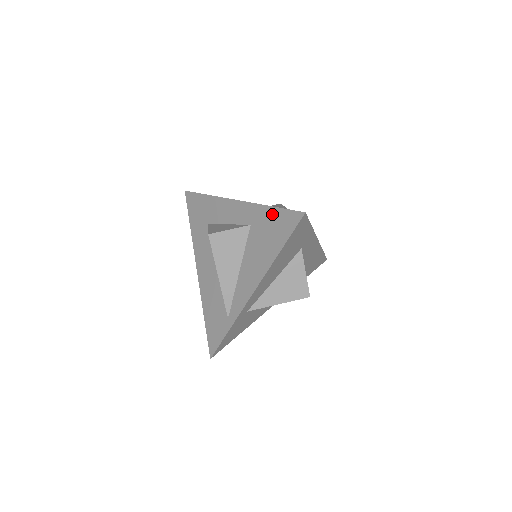
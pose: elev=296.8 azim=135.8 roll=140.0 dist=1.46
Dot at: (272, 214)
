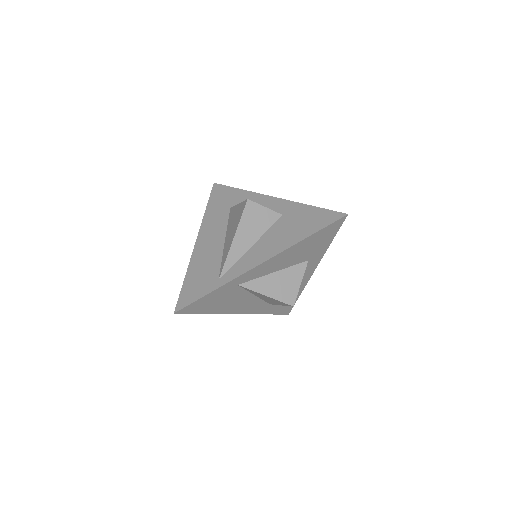
Dot at: (311, 210)
